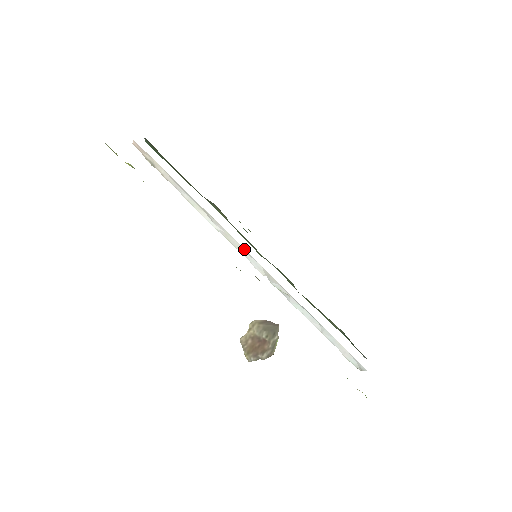
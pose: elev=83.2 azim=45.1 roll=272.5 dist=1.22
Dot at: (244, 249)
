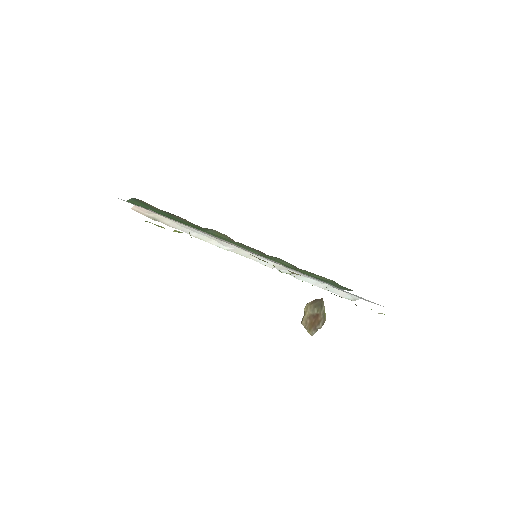
Dot at: (255, 255)
